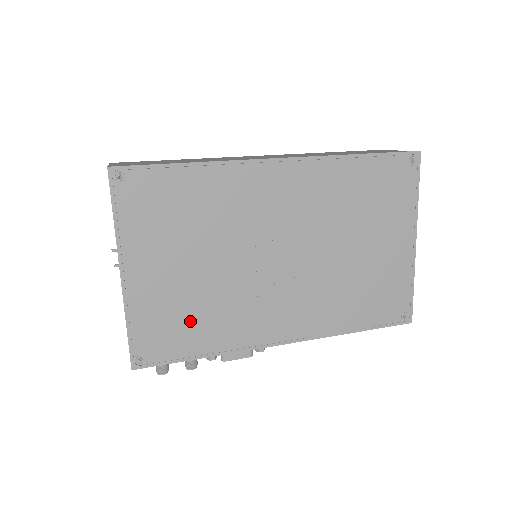
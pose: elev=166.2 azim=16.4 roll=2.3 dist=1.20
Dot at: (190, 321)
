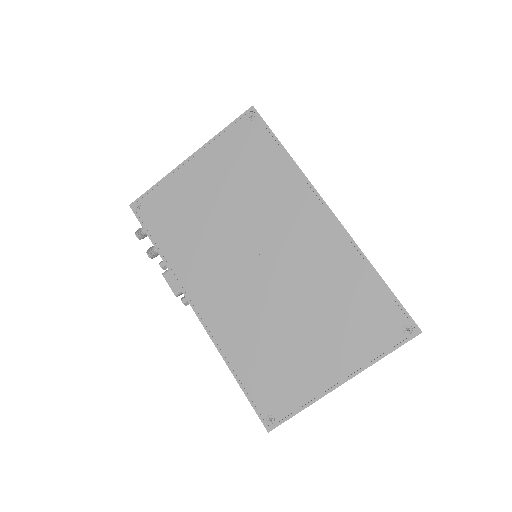
Dot at: (179, 223)
